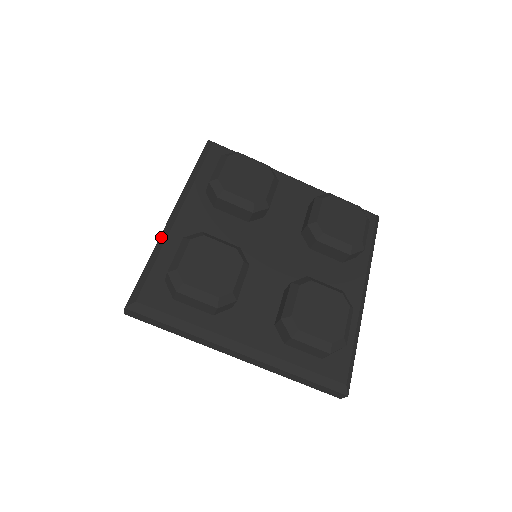
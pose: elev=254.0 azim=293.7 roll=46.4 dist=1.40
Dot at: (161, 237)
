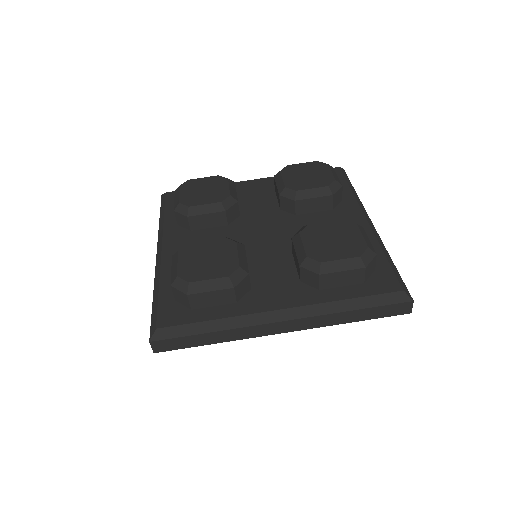
Dot at: (155, 274)
